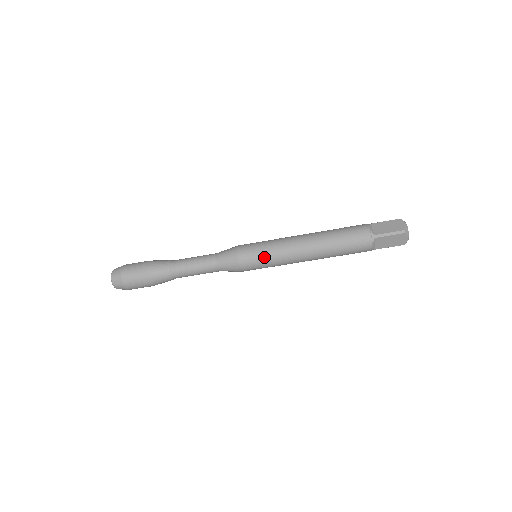
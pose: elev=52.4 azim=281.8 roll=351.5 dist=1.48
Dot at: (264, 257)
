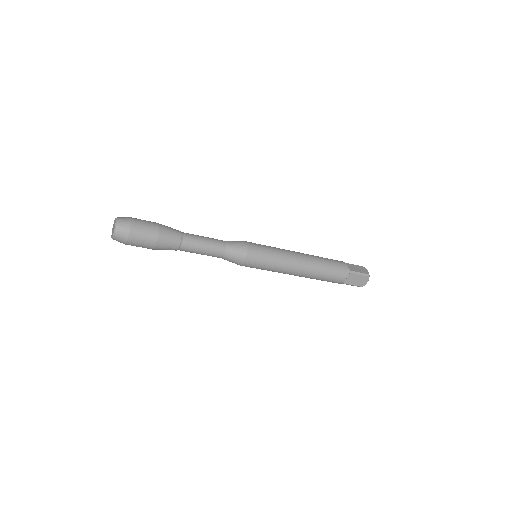
Dot at: (269, 257)
